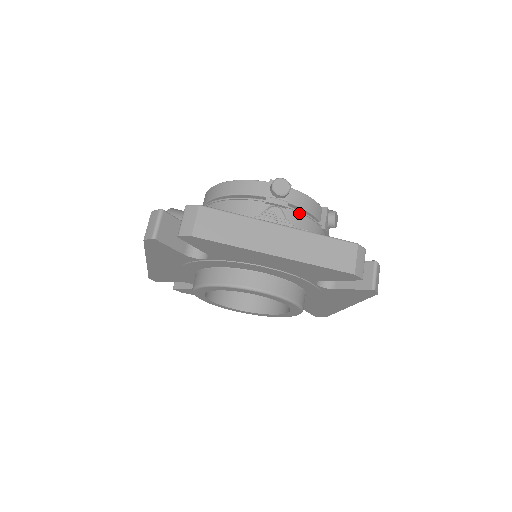
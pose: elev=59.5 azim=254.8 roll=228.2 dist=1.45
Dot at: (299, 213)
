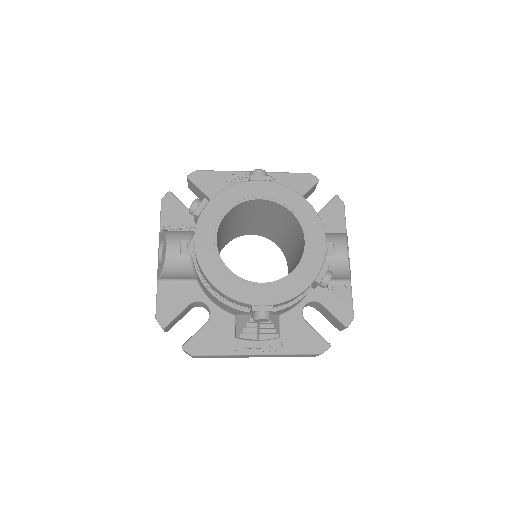
Dot at: (284, 305)
